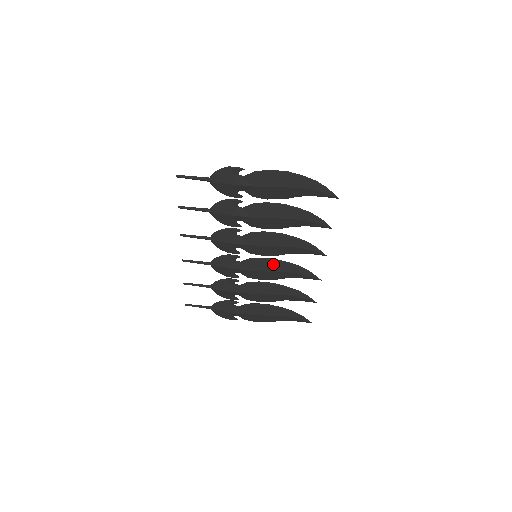
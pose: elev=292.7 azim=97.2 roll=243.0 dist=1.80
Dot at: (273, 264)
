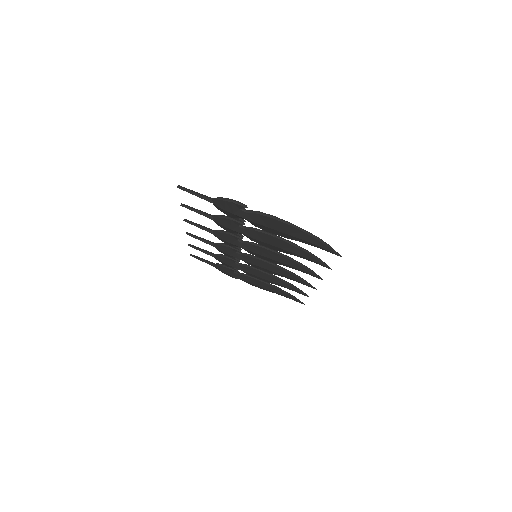
Dot at: (271, 267)
